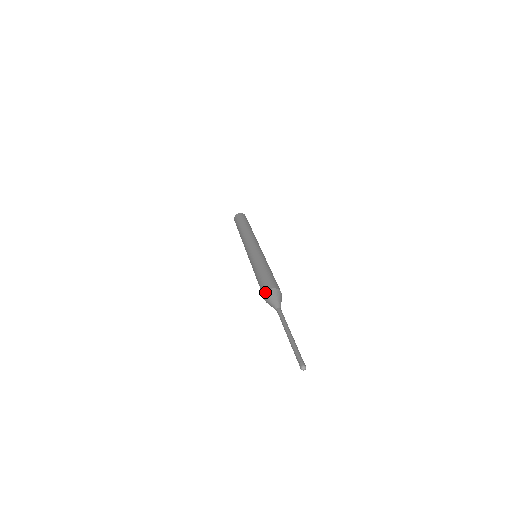
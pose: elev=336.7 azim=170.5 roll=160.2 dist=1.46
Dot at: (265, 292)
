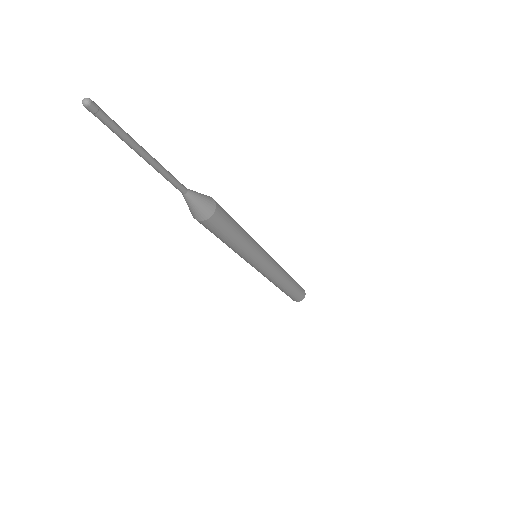
Dot at: occluded
